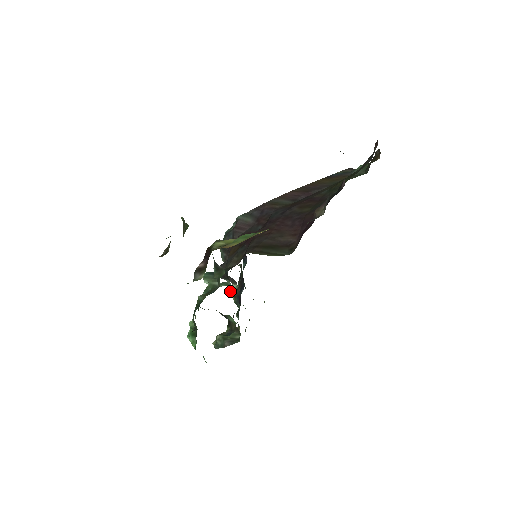
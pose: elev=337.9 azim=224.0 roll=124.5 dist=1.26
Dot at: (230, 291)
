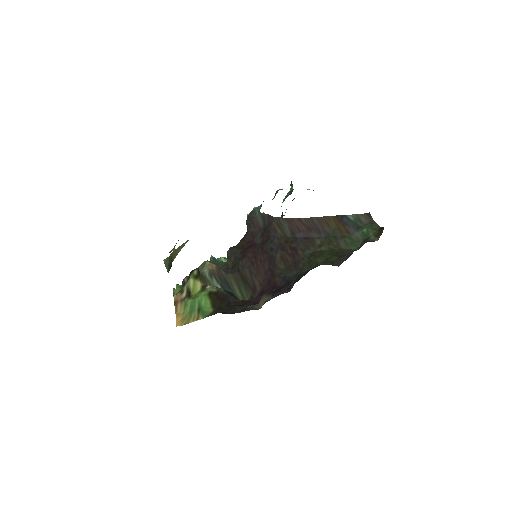
Dot at: occluded
